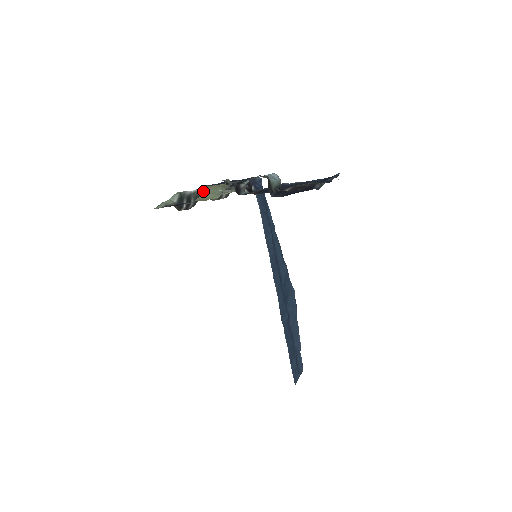
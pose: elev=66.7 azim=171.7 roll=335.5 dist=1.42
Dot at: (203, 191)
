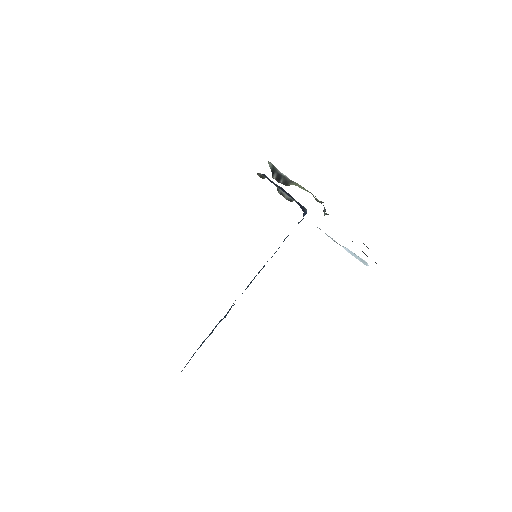
Dot at: (294, 183)
